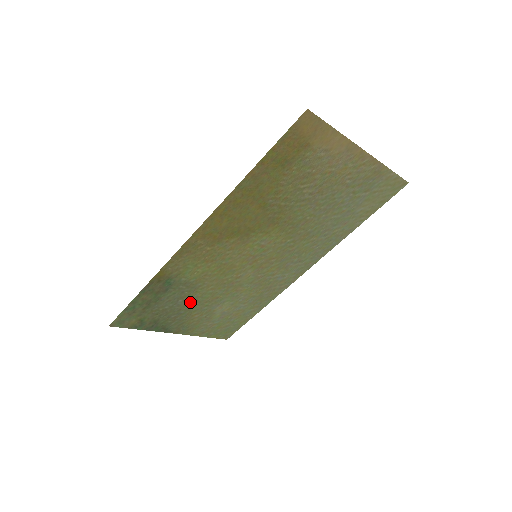
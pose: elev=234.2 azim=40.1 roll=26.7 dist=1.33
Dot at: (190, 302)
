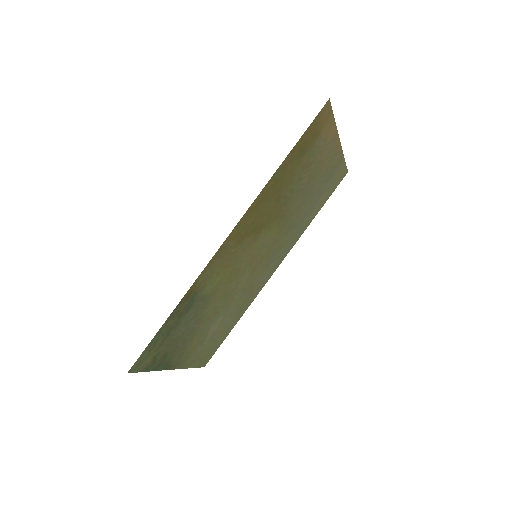
Dot at: (197, 323)
